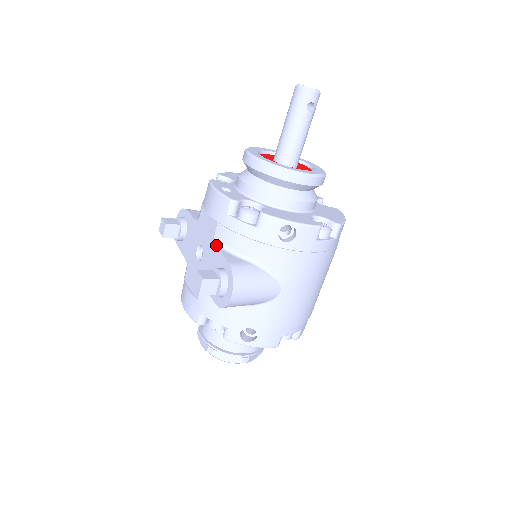
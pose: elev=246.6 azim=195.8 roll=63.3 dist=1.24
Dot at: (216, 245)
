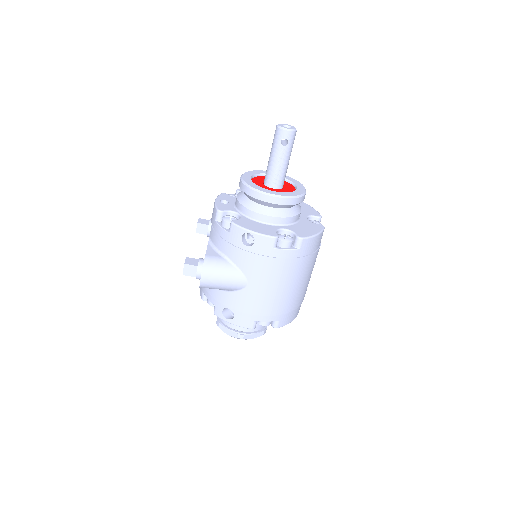
Dot at: (208, 242)
